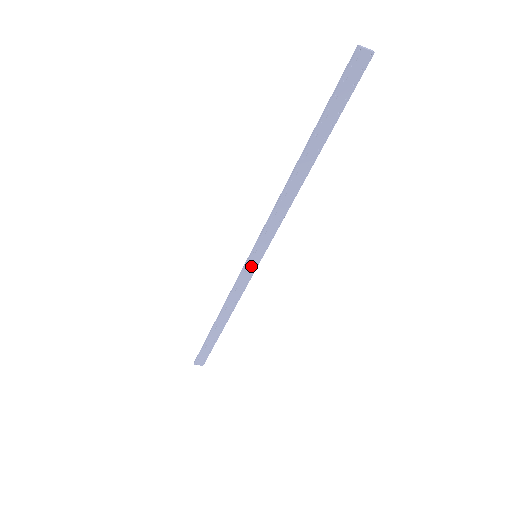
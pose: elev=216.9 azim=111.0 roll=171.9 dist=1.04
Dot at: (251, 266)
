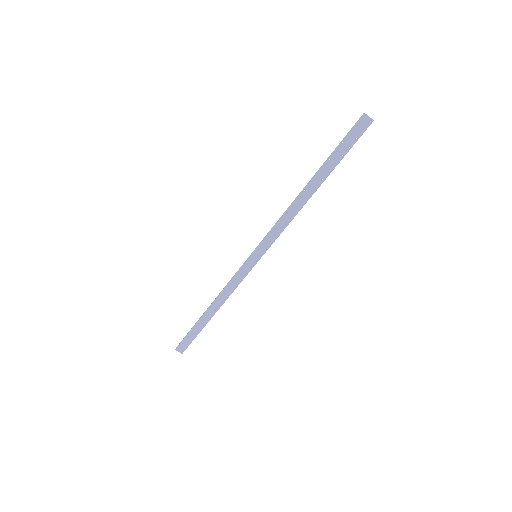
Dot at: (250, 264)
